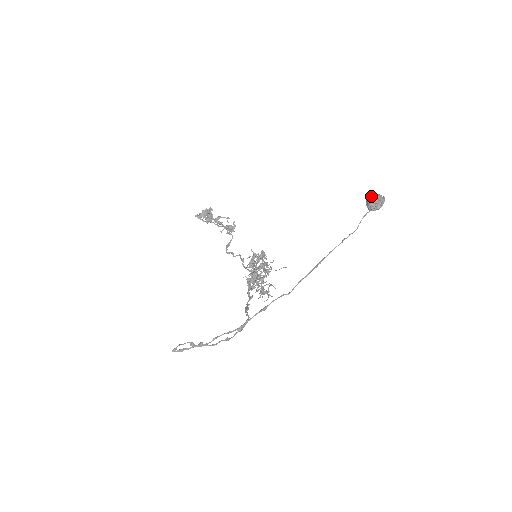
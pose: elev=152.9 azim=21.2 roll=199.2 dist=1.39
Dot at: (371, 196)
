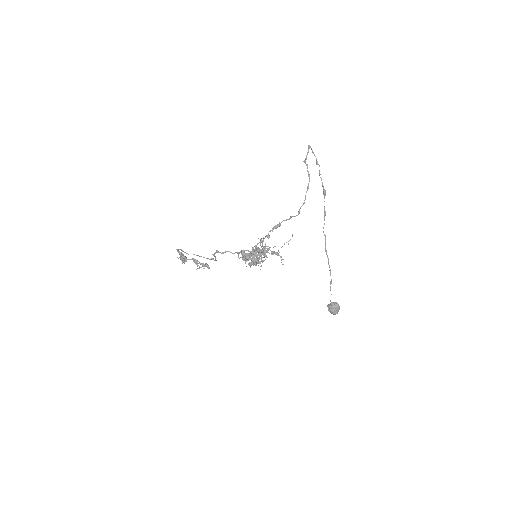
Dot at: occluded
